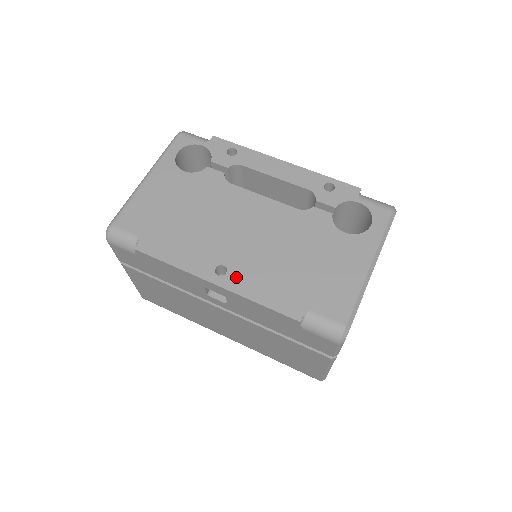
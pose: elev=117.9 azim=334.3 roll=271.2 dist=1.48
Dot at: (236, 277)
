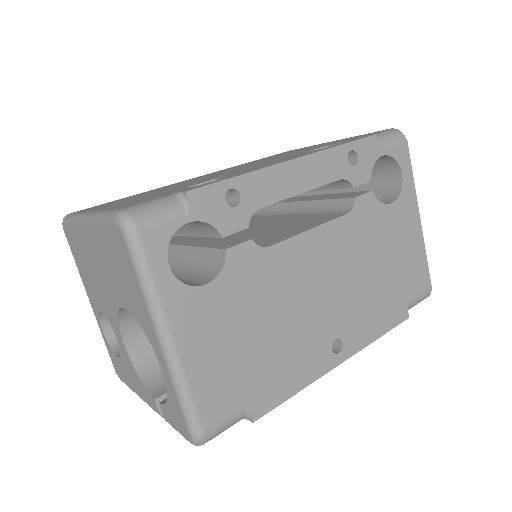
Dot at: (352, 337)
